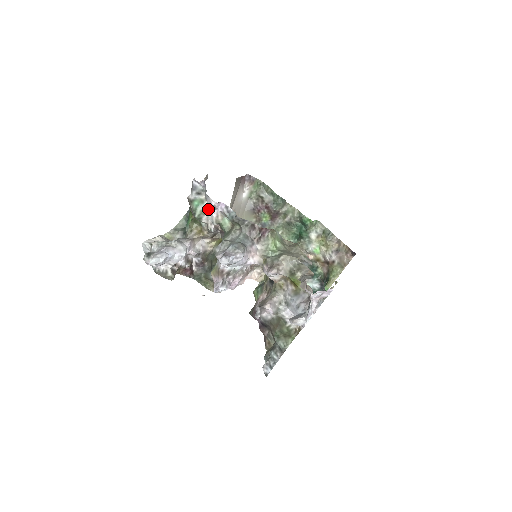
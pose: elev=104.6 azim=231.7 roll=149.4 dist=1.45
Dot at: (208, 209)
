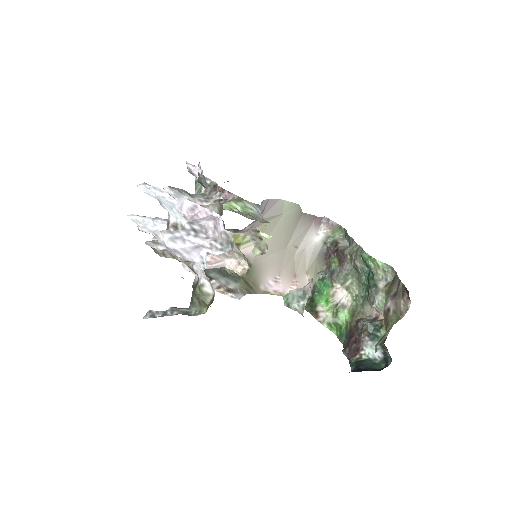
Dot at: (202, 187)
